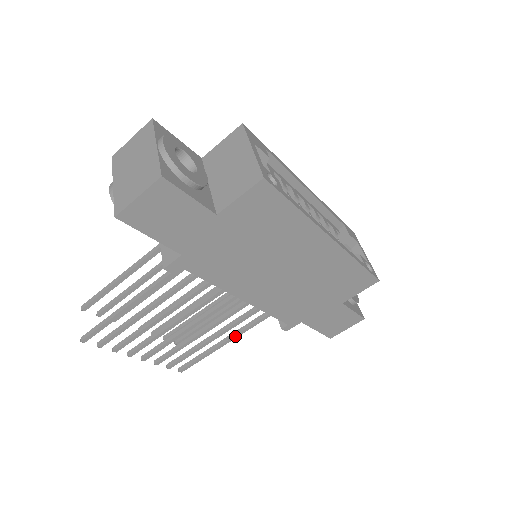
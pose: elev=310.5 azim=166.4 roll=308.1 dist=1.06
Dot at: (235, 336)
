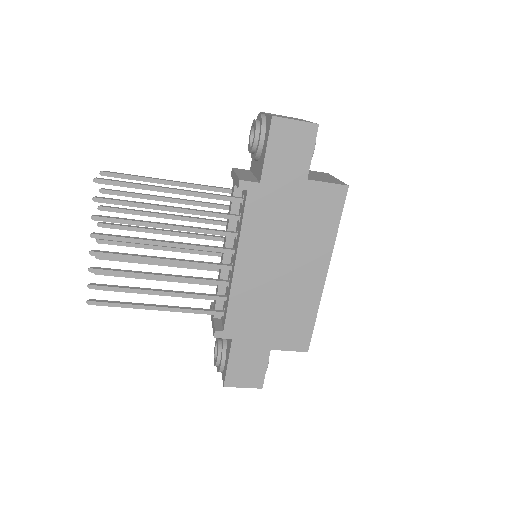
Dot at: (172, 308)
